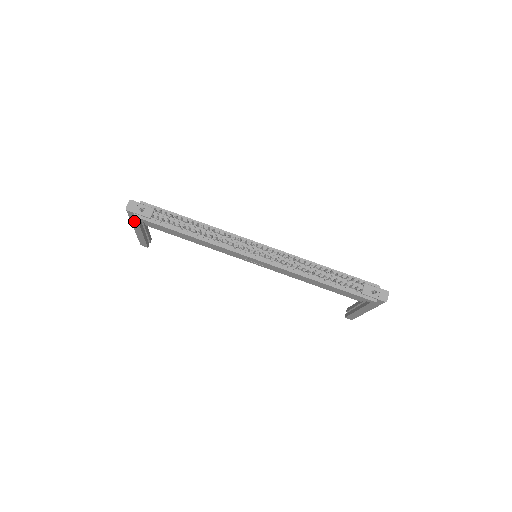
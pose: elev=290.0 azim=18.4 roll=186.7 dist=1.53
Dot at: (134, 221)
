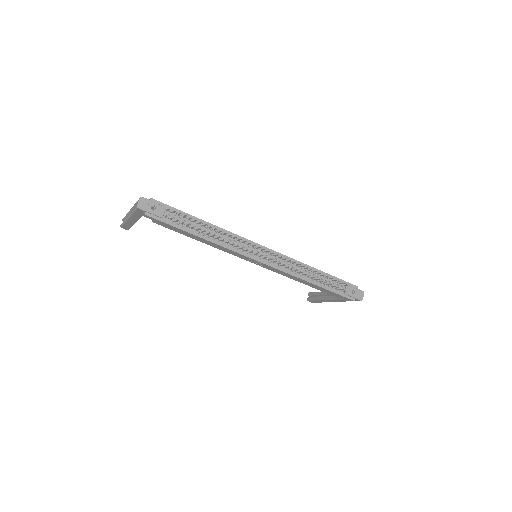
Dot at: (137, 215)
